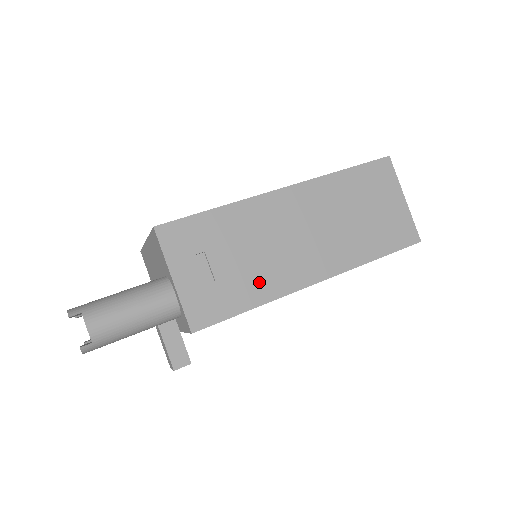
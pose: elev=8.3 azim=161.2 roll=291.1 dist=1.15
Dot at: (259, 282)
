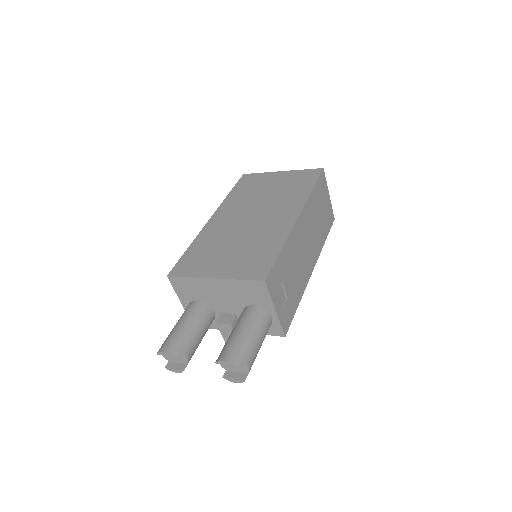
Dot at: (299, 286)
